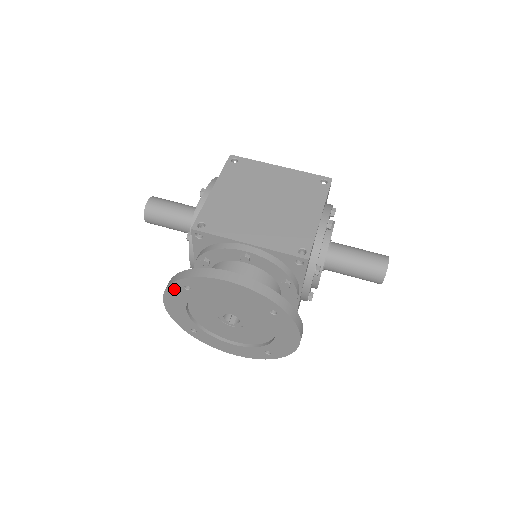
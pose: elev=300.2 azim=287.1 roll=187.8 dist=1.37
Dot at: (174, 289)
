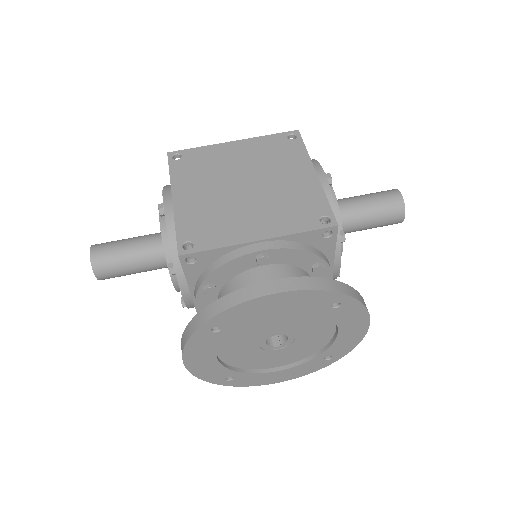
Dot at: (197, 340)
